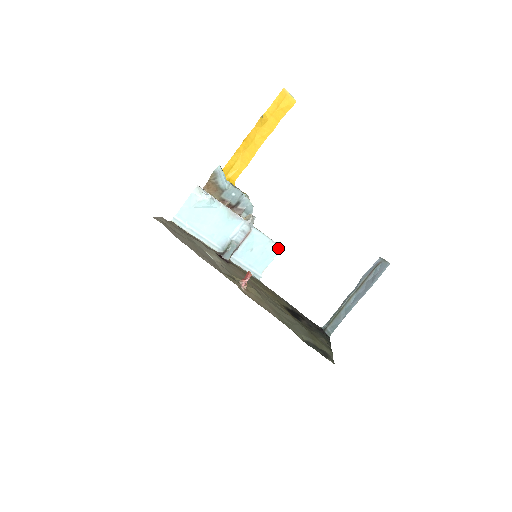
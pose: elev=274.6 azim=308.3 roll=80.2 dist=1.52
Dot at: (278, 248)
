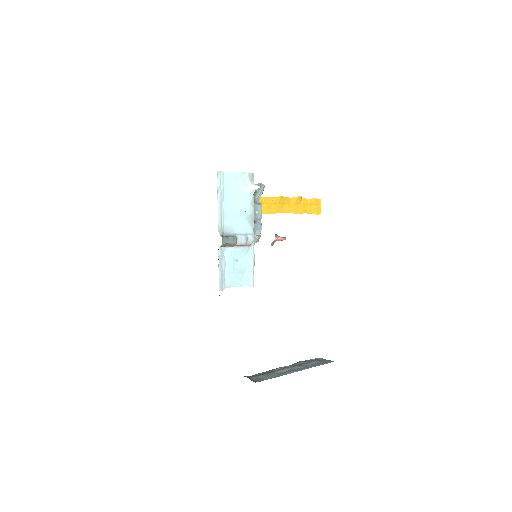
Dot at: (252, 281)
